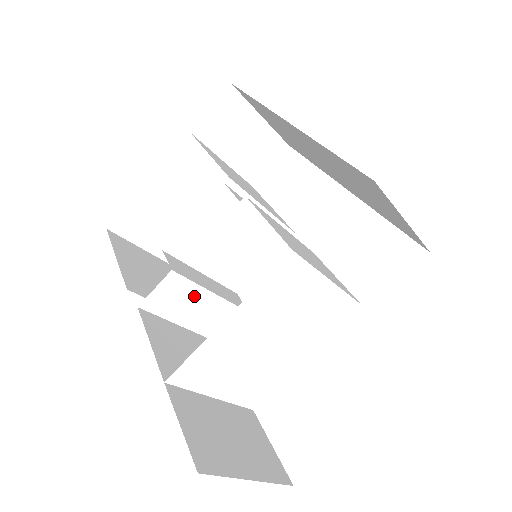
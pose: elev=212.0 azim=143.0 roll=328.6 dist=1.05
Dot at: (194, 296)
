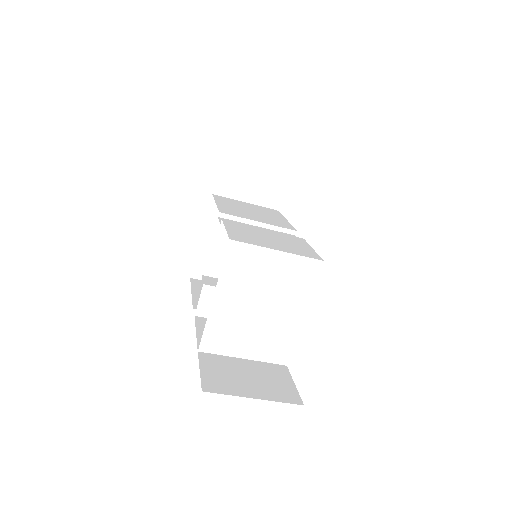
Dot at: occluded
